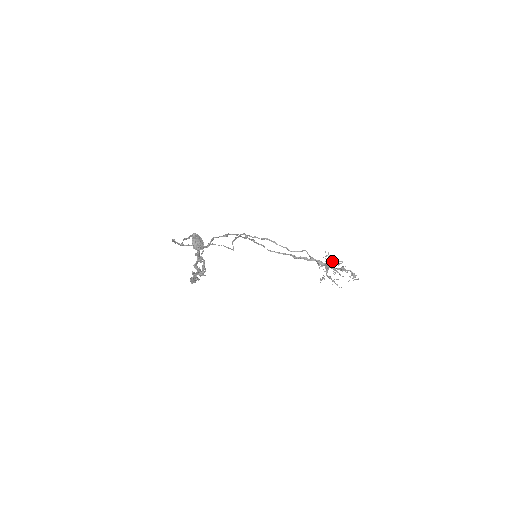
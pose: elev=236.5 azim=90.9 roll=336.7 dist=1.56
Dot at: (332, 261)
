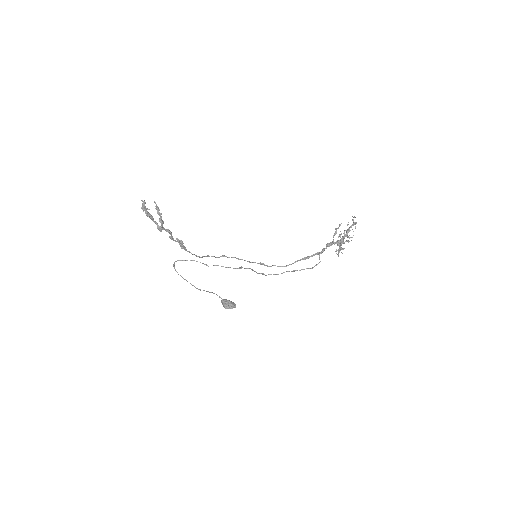
Dot at: (335, 234)
